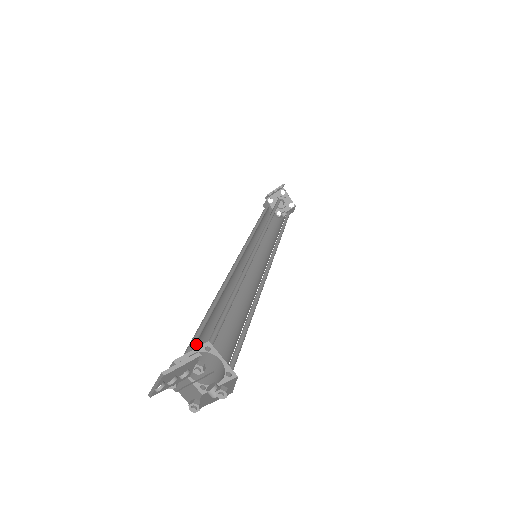
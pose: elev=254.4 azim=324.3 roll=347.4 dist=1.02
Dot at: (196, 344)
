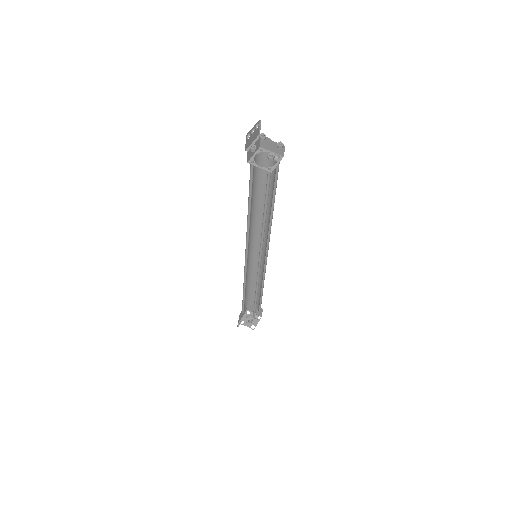
Dot at: occluded
